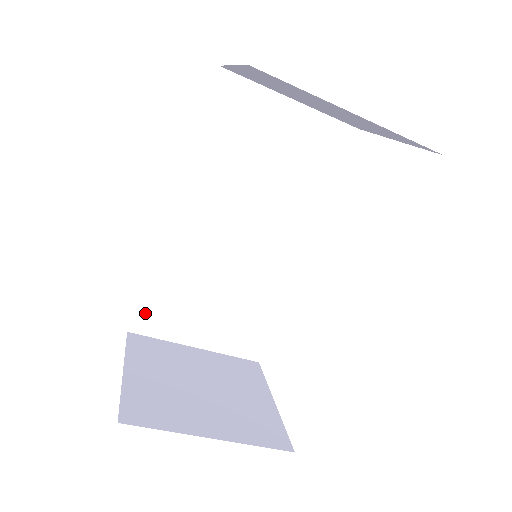
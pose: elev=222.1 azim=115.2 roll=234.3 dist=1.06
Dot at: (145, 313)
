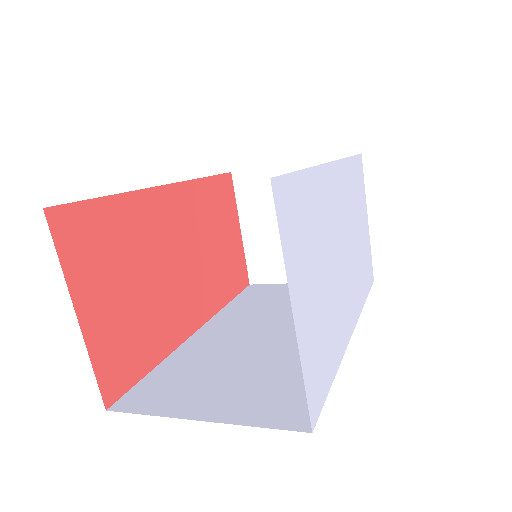
Dot at: occluded
